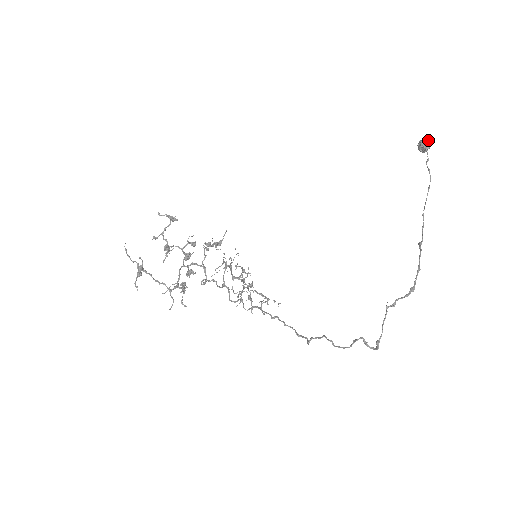
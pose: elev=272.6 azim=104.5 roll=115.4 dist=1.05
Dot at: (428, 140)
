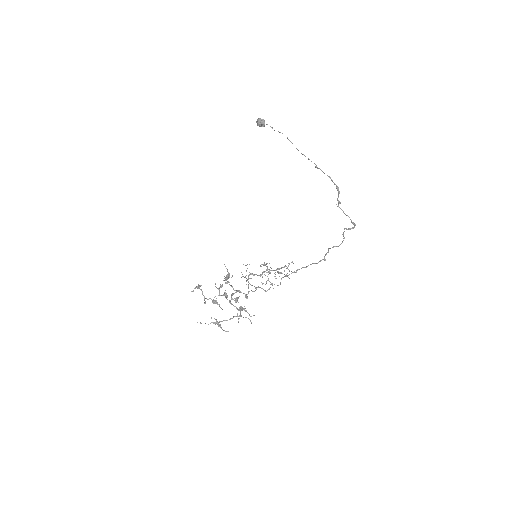
Dot at: (260, 118)
